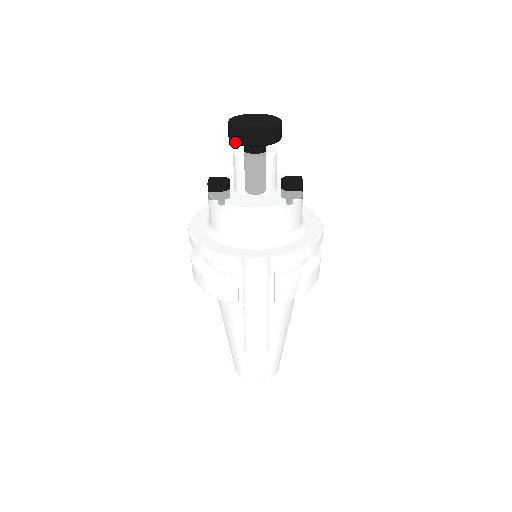
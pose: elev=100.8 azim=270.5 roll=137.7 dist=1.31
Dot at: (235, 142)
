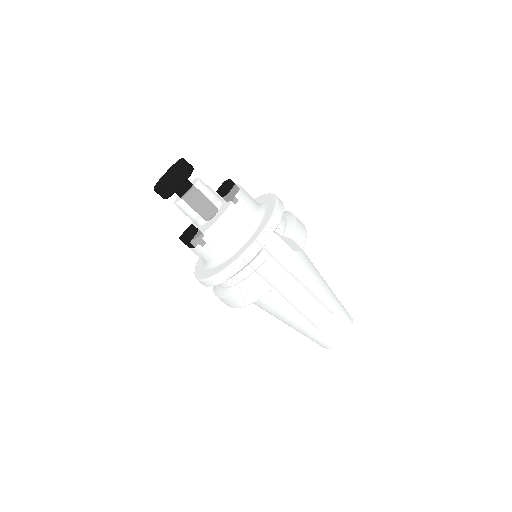
Dot at: (173, 192)
